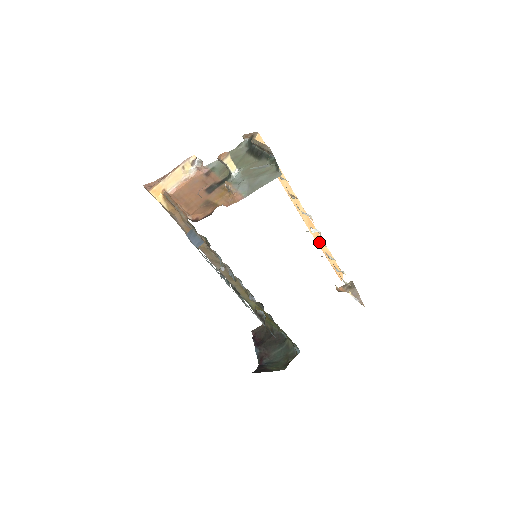
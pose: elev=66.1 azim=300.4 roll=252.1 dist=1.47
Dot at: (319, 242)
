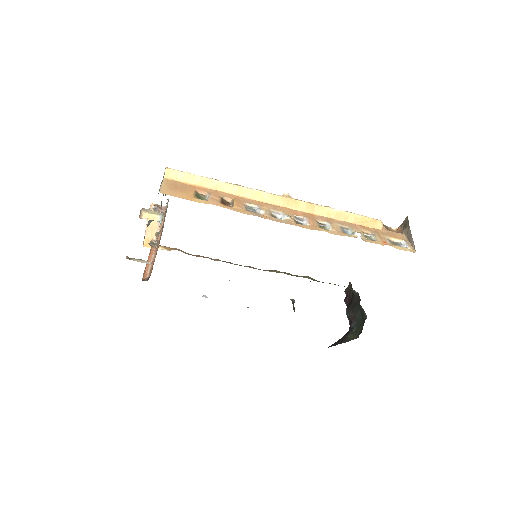
Dot at: (316, 211)
